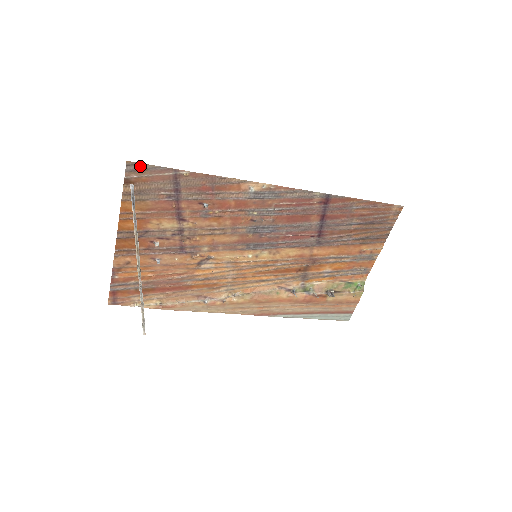
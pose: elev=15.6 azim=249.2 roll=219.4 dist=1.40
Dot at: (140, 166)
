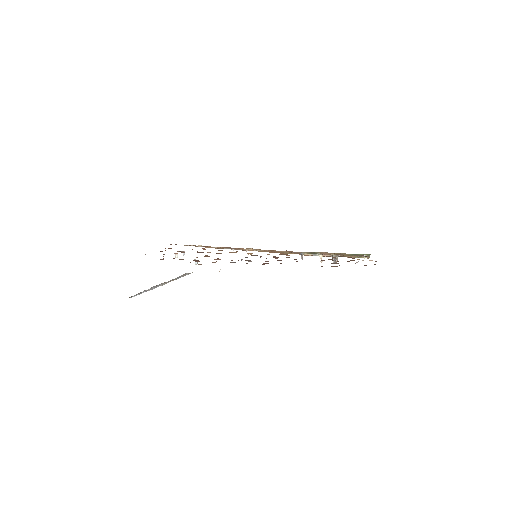
Dot at: occluded
